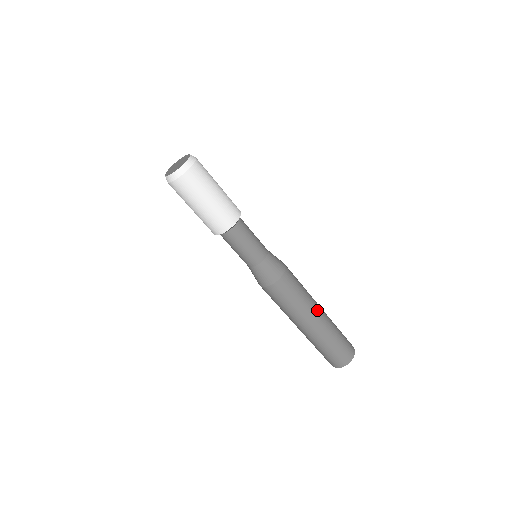
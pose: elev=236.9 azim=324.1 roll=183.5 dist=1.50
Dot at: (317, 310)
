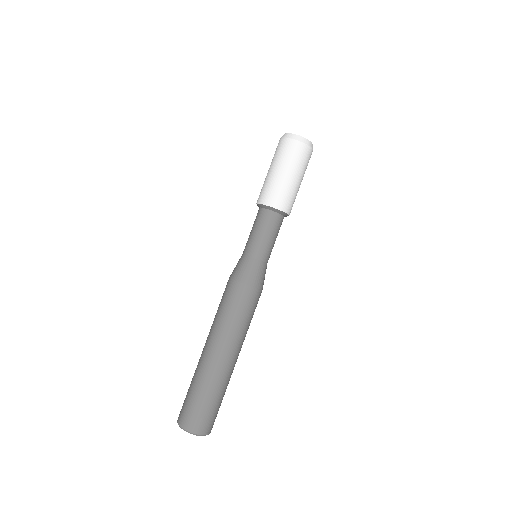
Dot at: (230, 351)
